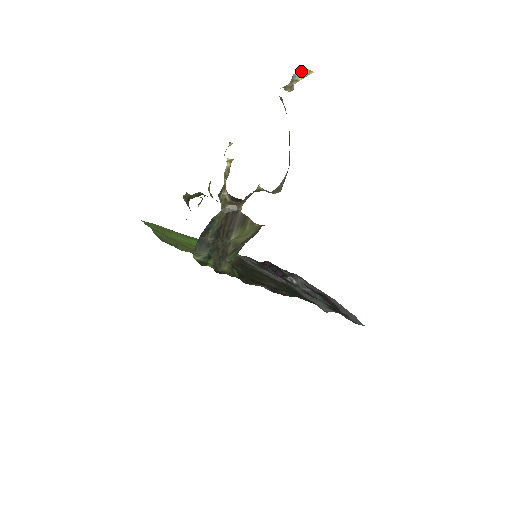
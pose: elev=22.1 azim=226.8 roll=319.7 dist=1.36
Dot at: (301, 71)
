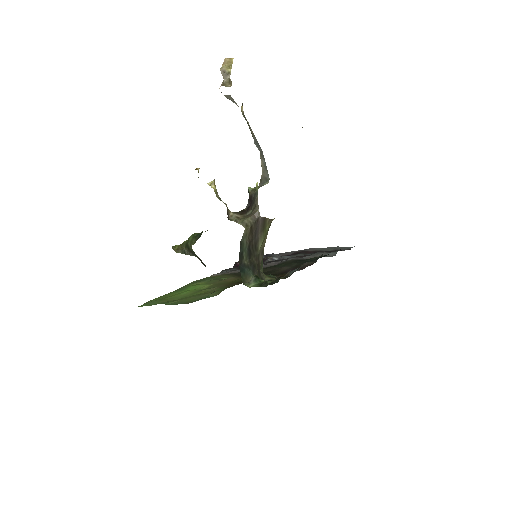
Dot at: (223, 63)
